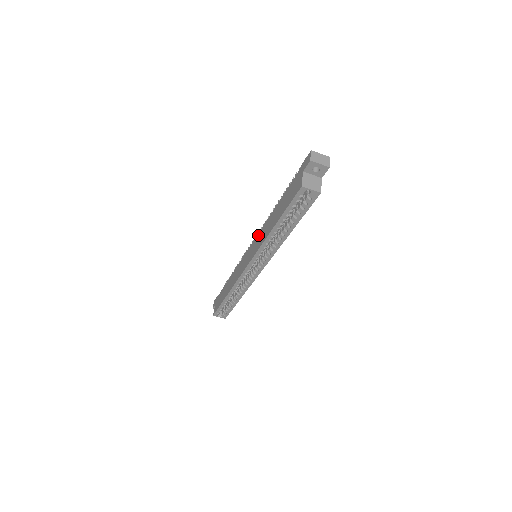
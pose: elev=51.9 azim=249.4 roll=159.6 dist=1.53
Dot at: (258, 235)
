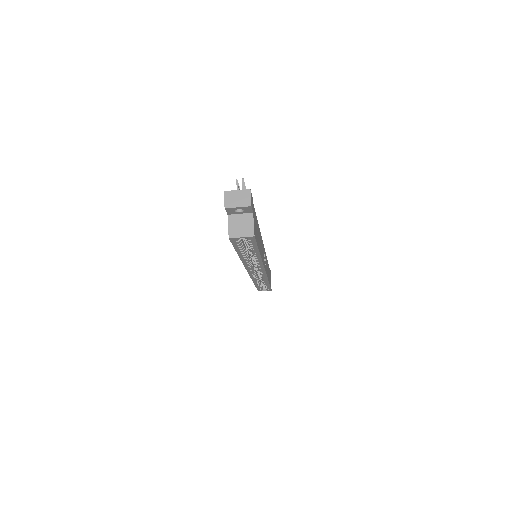
Dot at: occluded
